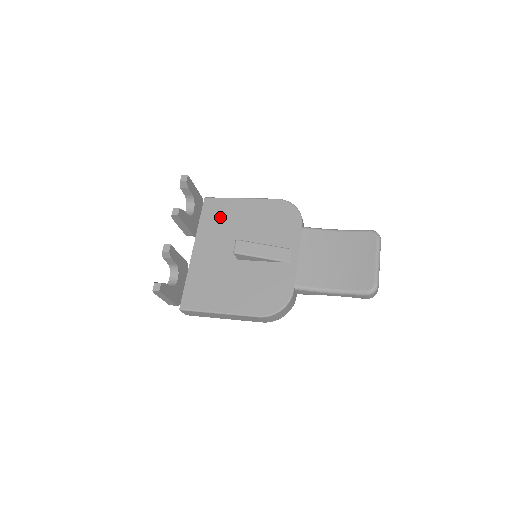
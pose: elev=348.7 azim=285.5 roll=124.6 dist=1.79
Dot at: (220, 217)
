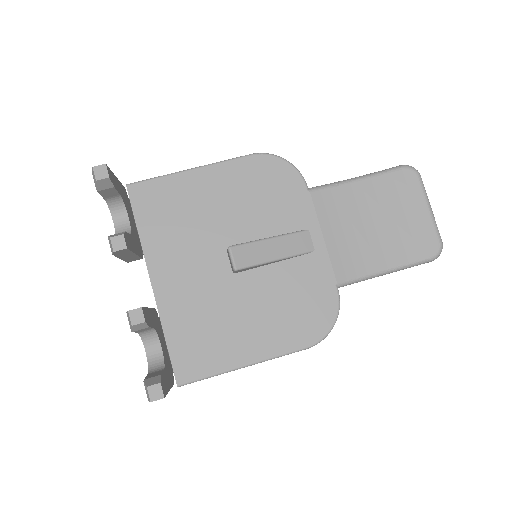
Dot at: (171, 212)
